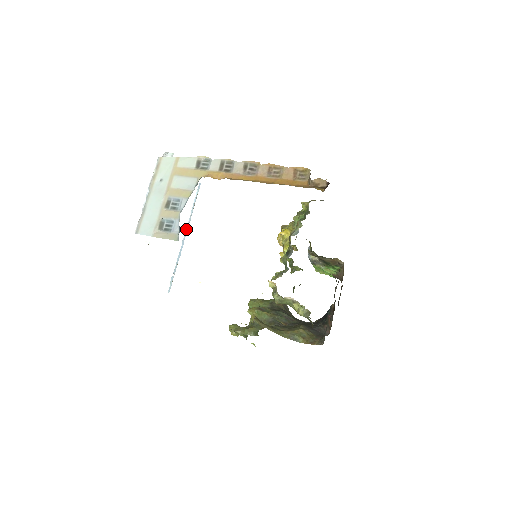
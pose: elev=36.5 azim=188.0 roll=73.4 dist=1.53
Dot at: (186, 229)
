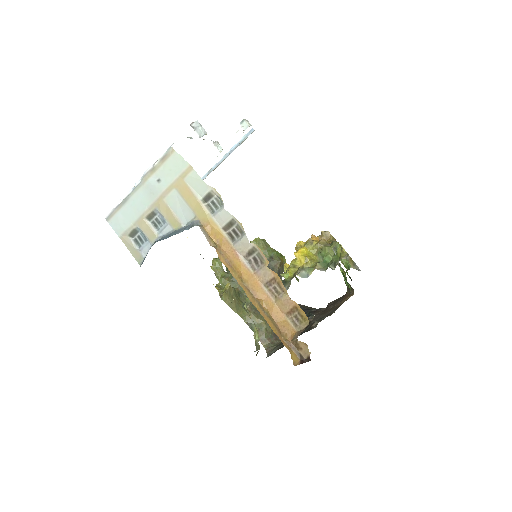
Dot at: (207, 173)
